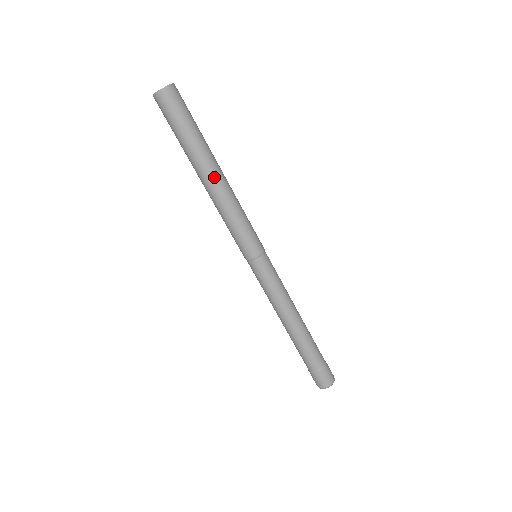
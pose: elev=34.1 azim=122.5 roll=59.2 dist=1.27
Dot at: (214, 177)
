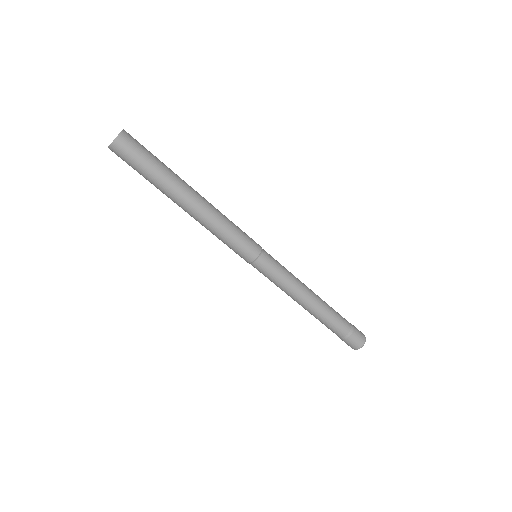
Dot at: (187, 207)
